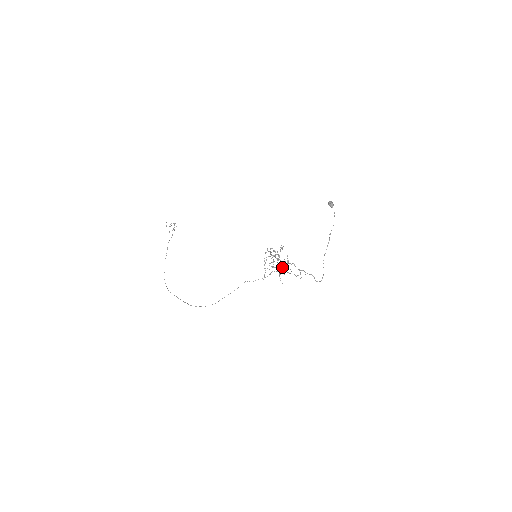
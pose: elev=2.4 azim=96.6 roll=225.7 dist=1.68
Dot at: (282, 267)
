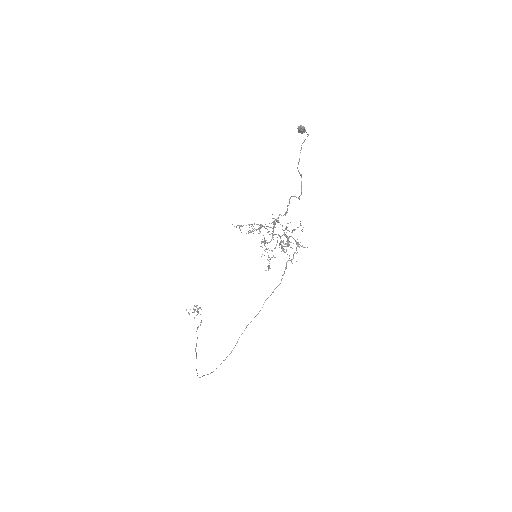
Dot at: (287, 243)
